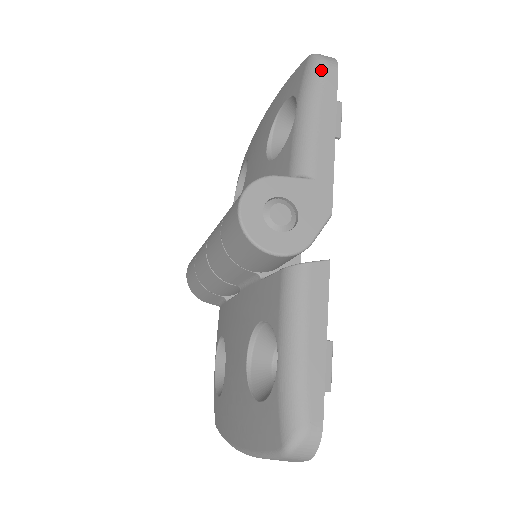
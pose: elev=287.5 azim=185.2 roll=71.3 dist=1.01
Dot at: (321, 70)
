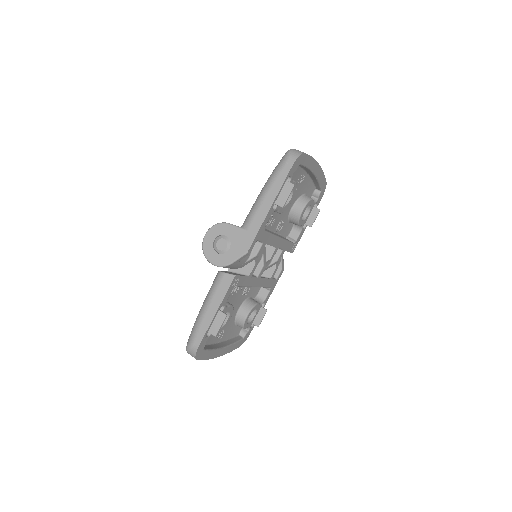
Dot at: (282, 164)
